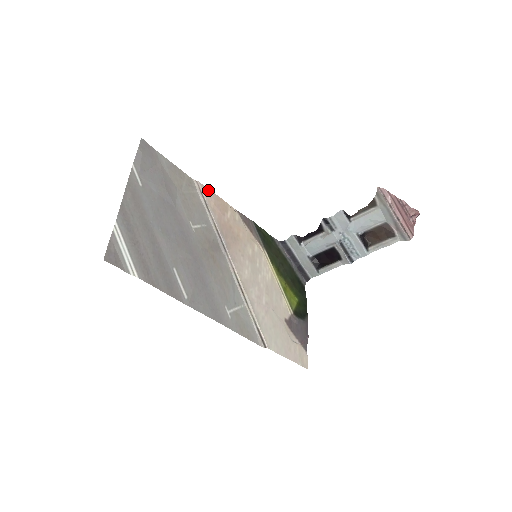
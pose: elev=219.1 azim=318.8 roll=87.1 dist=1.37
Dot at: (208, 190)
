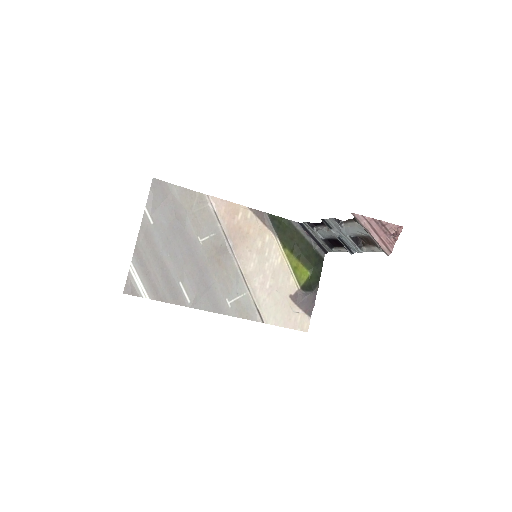
Dot at: (219, 200)
